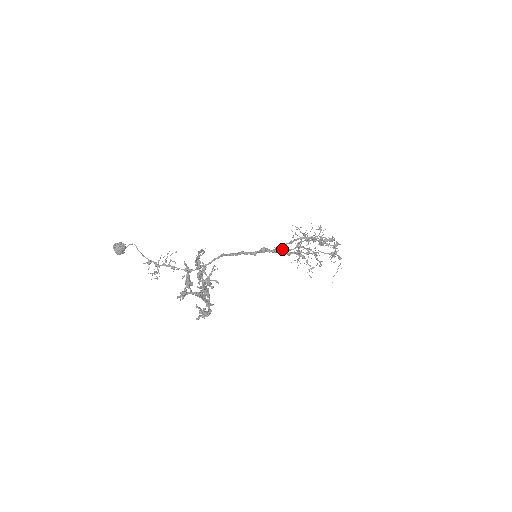
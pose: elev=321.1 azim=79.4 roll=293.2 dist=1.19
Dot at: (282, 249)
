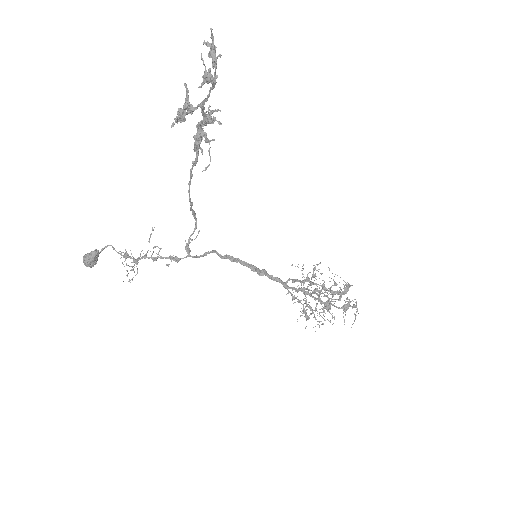
Dot at: (285, 282)
